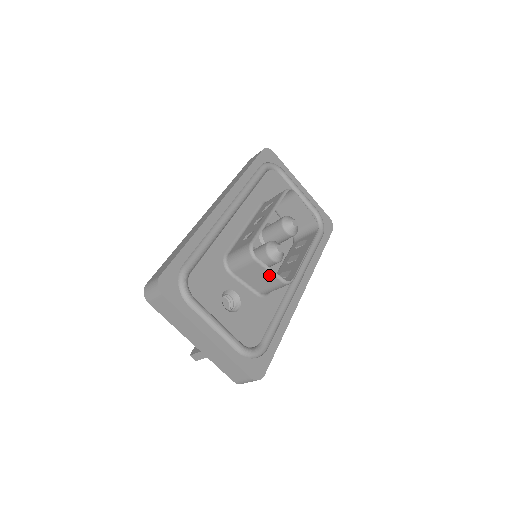
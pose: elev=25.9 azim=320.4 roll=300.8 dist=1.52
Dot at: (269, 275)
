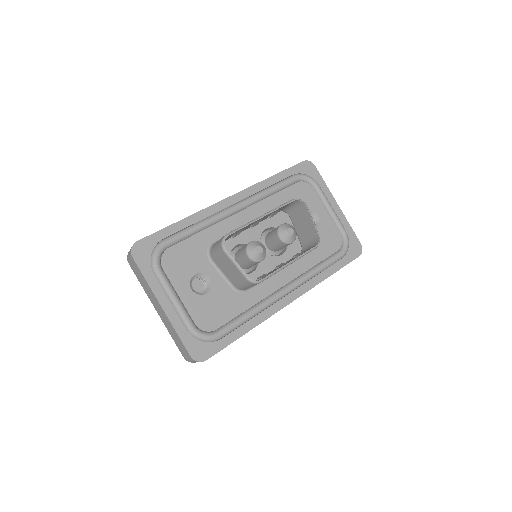
Dot at: (236, 269)
